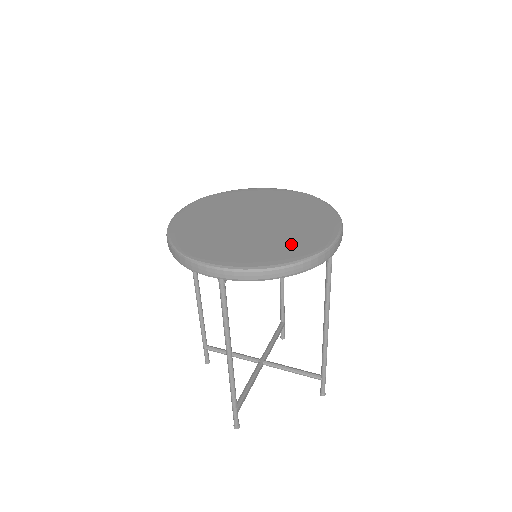
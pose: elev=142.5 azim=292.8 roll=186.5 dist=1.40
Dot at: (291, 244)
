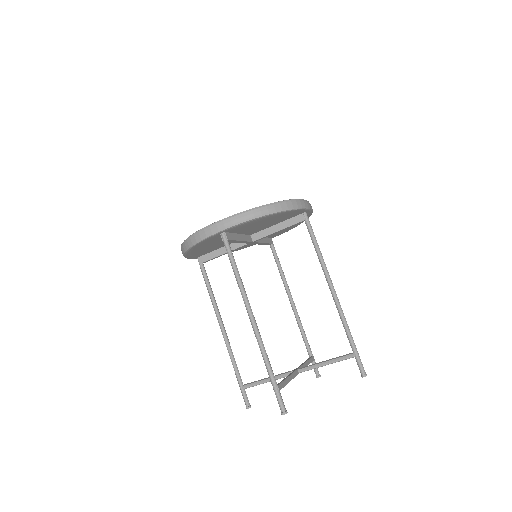
Dot at: occluded
